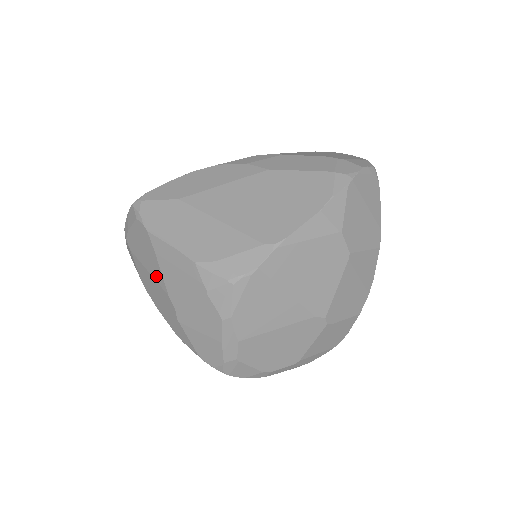
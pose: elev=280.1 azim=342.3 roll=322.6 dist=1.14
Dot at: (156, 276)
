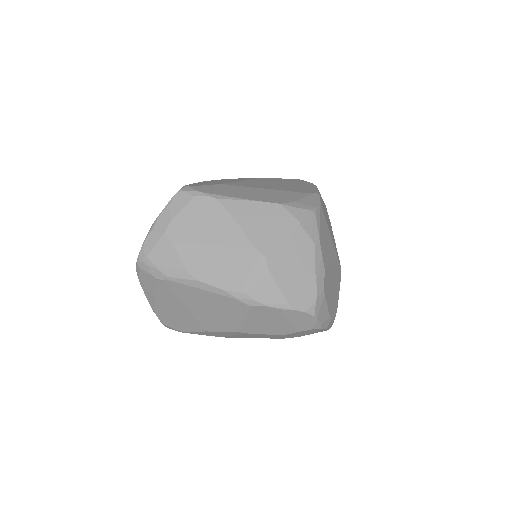
Dot at: (231, 240)
